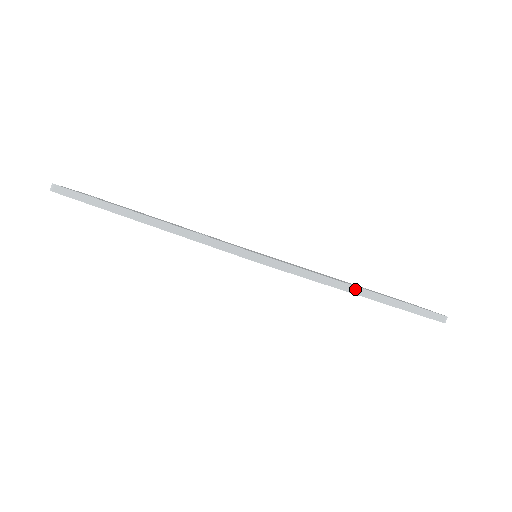
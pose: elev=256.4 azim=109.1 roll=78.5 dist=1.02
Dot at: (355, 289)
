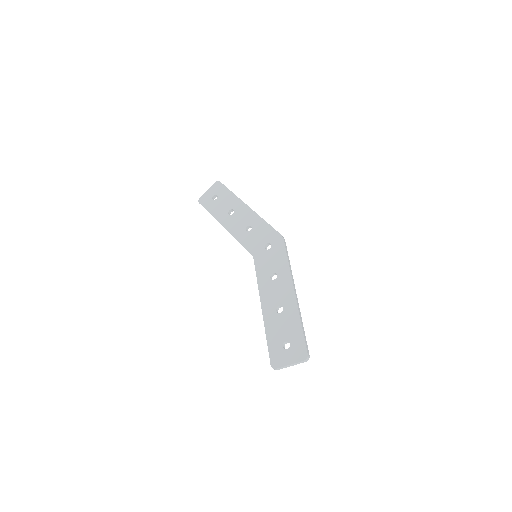
Dot at: occluded
